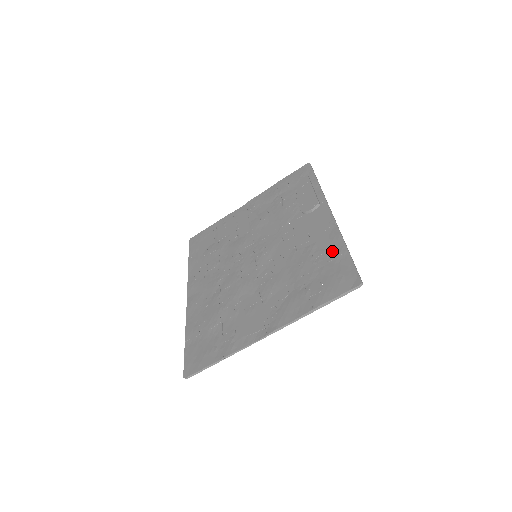
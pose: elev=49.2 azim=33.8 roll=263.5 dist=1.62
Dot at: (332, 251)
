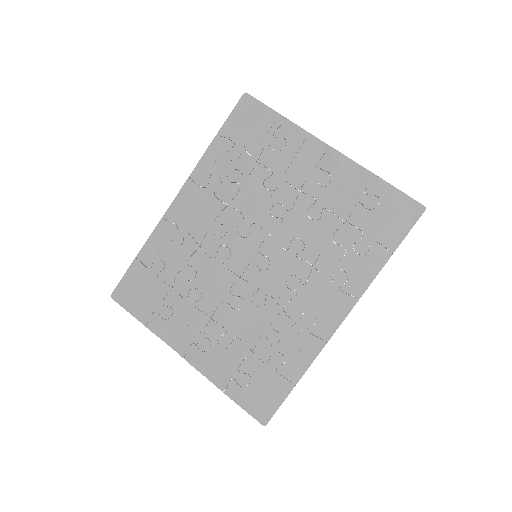
Dot at: (290, 366)
